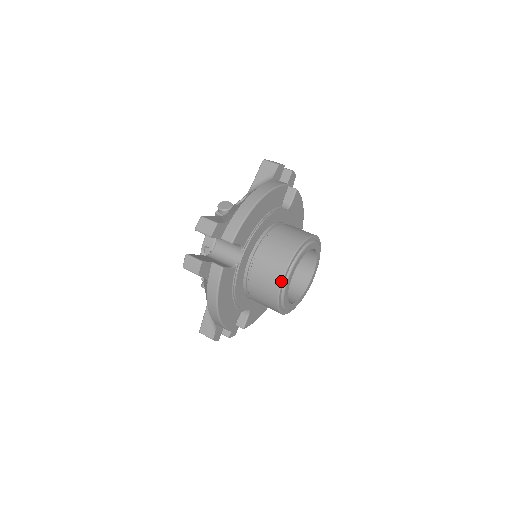
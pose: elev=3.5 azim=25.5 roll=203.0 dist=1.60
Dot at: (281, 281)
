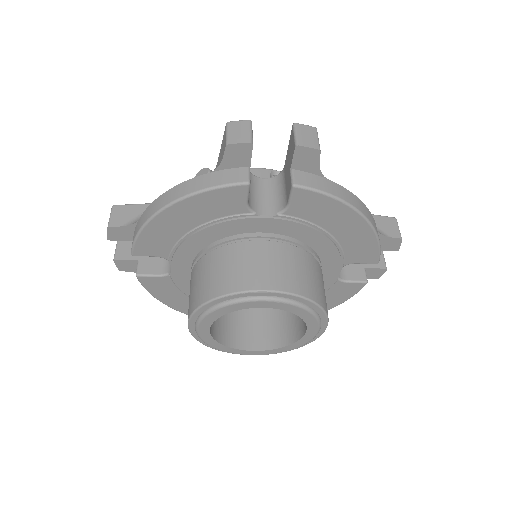
Dot at: occluded
